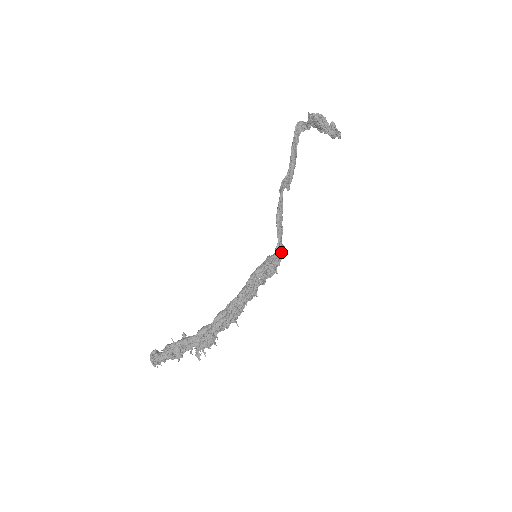
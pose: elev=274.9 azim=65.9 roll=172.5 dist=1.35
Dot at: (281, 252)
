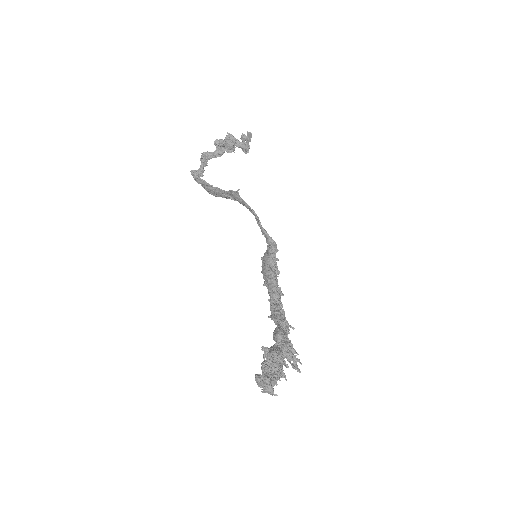
Dot at: (273, 245)
